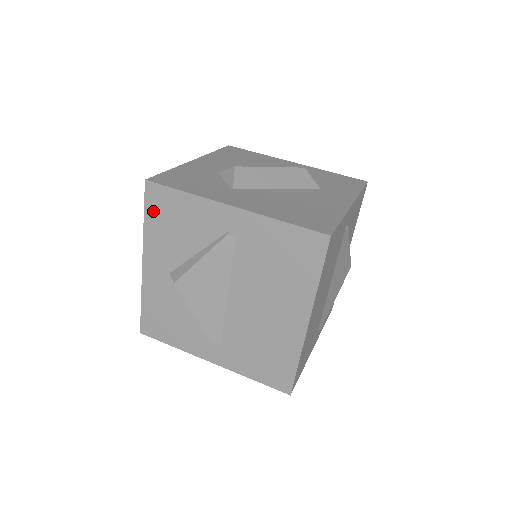
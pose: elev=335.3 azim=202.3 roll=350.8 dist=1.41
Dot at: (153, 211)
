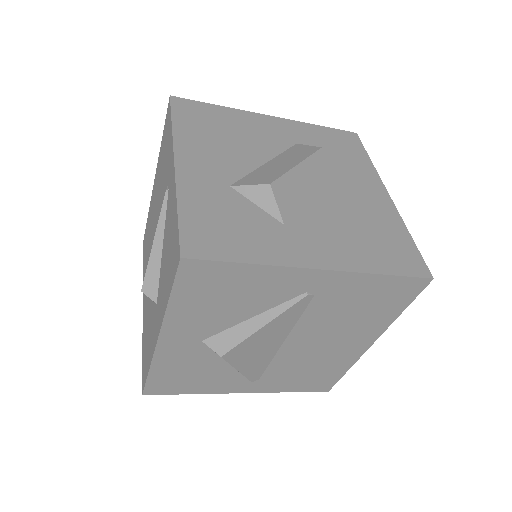
Dot at: (188, 289)
